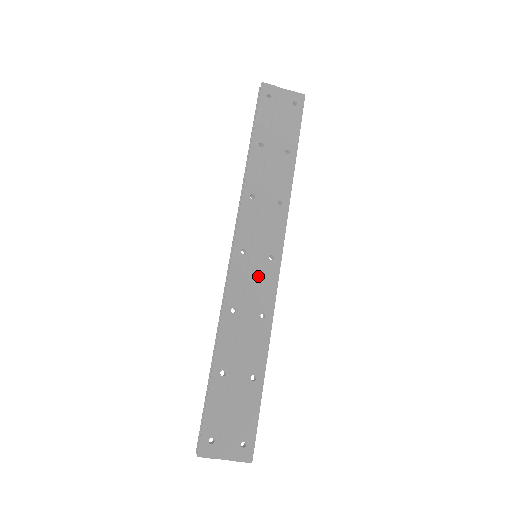
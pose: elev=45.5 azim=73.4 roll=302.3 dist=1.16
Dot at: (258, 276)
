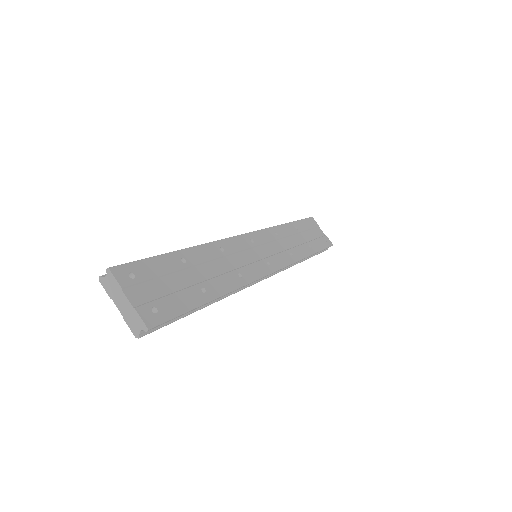
Dot at: (252, 259)
